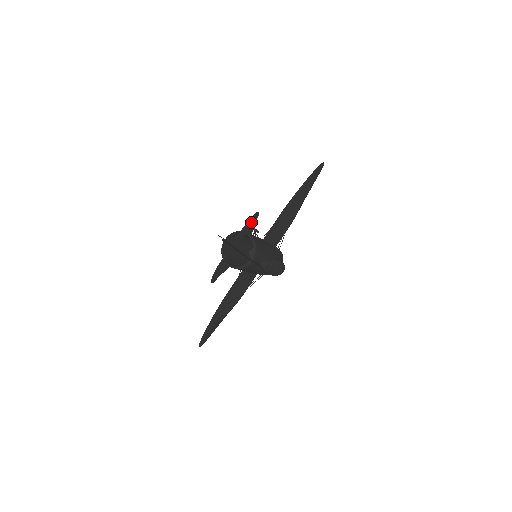
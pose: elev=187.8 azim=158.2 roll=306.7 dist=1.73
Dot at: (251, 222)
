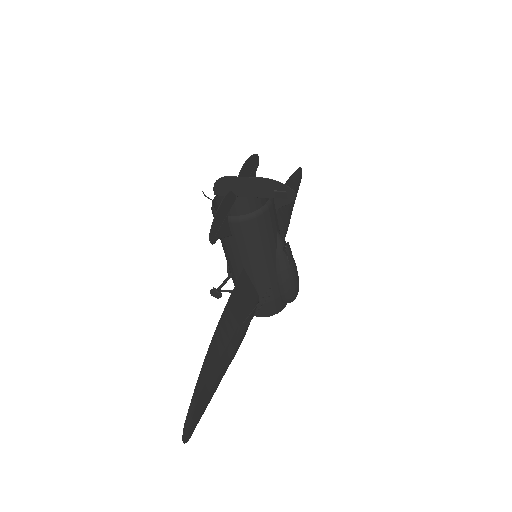
Dot at: (252, 165)
